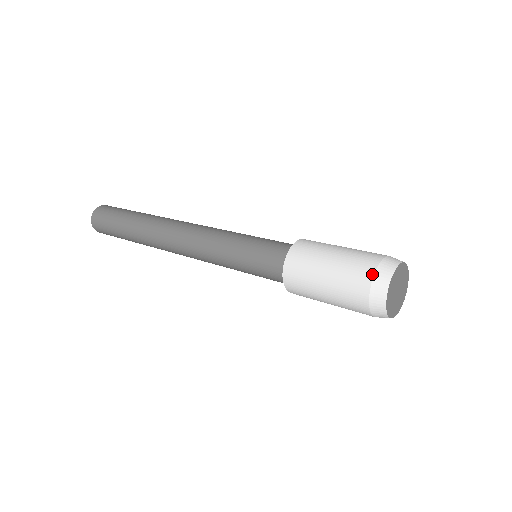
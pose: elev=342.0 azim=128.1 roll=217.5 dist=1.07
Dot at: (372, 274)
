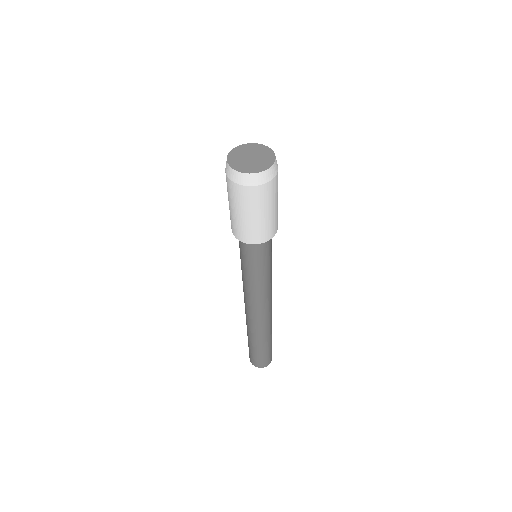
Dot at: occluded
